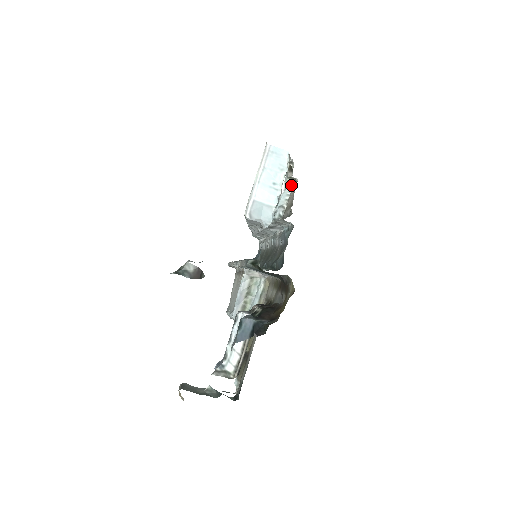
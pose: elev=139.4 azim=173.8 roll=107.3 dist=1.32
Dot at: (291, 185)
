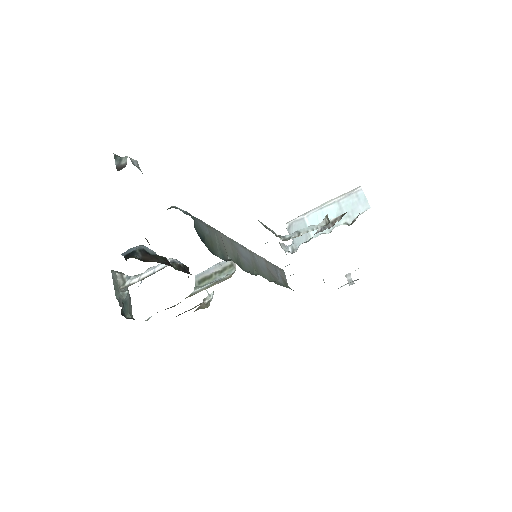
Dot at: (324, 224)
